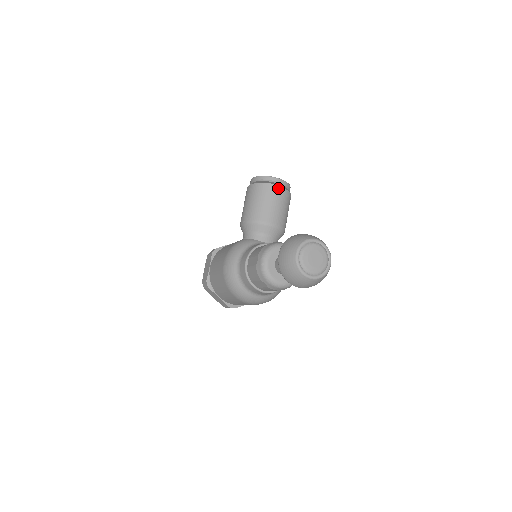
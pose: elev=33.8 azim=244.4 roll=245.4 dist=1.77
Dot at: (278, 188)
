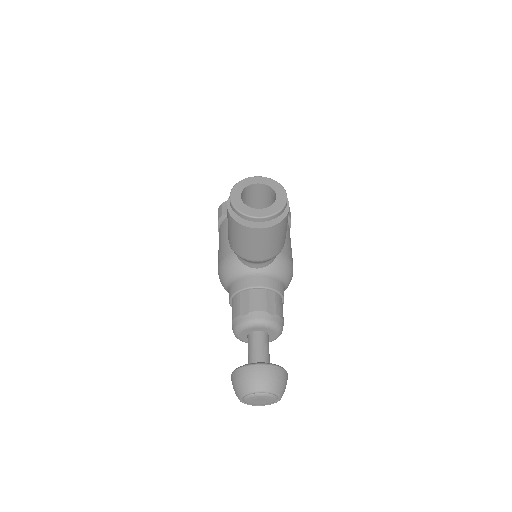
Dot at: (258, 230)
